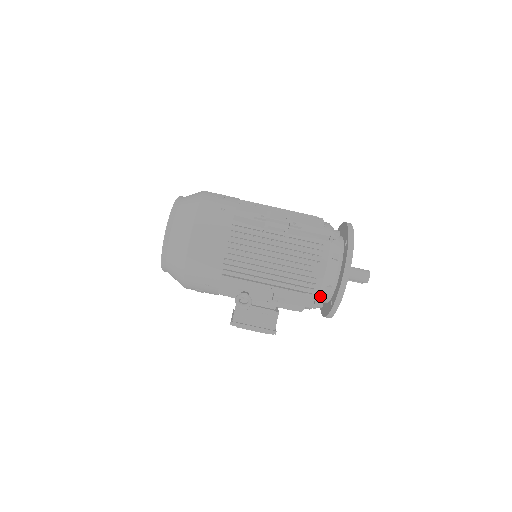
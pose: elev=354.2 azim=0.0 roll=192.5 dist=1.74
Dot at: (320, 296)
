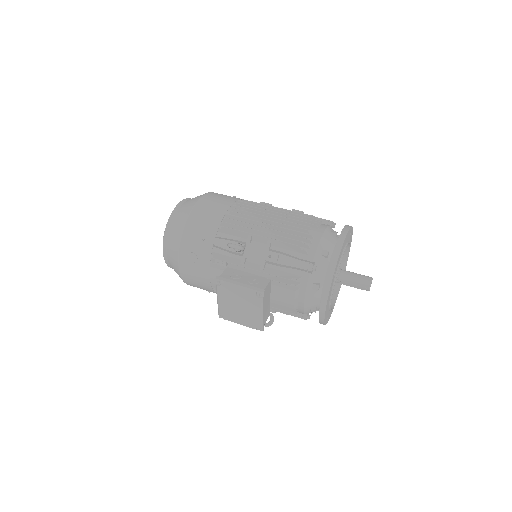
Dot at: (316, 260)
